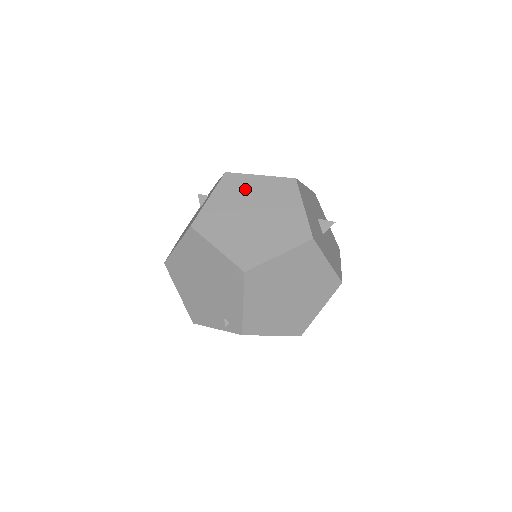
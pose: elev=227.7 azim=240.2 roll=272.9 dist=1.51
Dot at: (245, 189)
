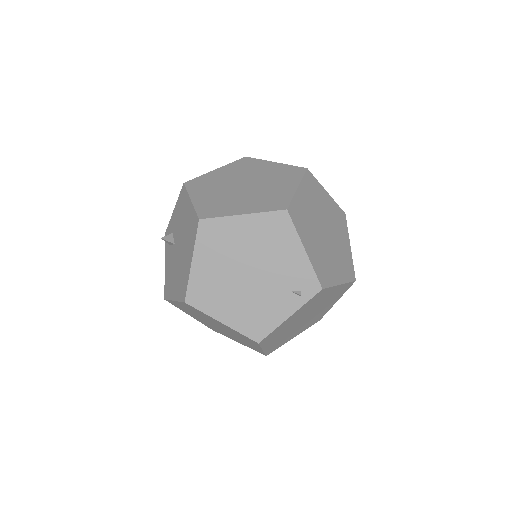
Dot at: (215, 180)
